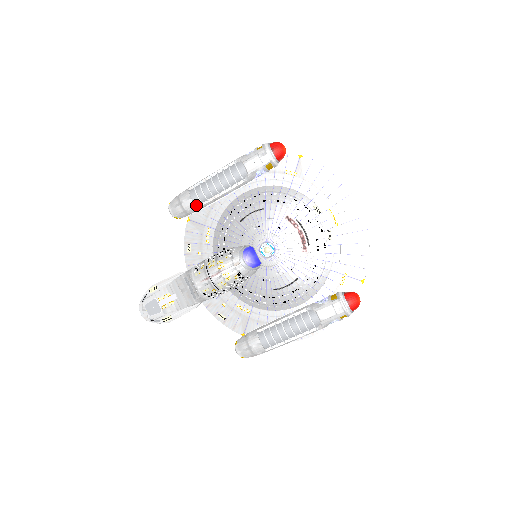
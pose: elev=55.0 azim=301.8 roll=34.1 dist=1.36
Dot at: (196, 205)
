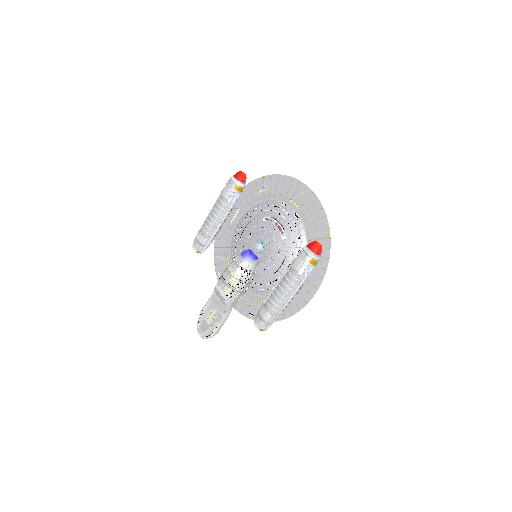
Dot at: (206, 237)
